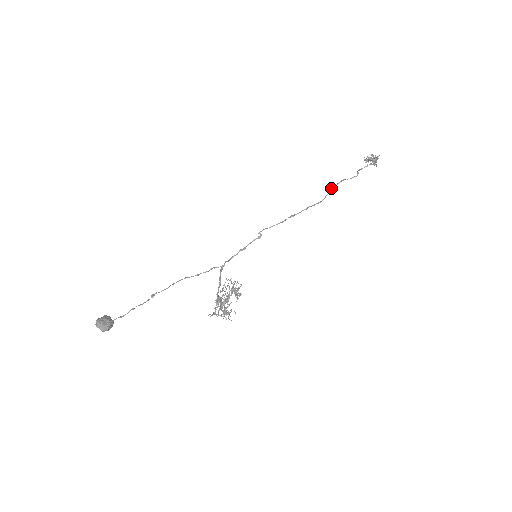
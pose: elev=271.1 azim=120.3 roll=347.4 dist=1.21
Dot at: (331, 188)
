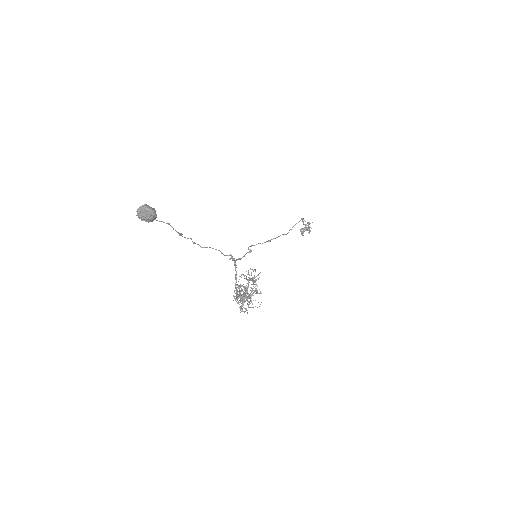
Dot at: (289, 230)
